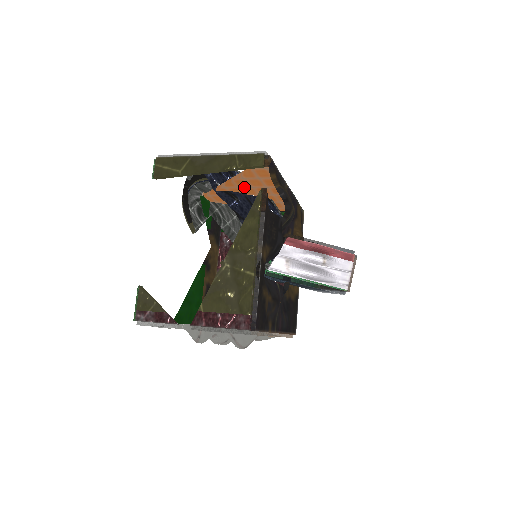
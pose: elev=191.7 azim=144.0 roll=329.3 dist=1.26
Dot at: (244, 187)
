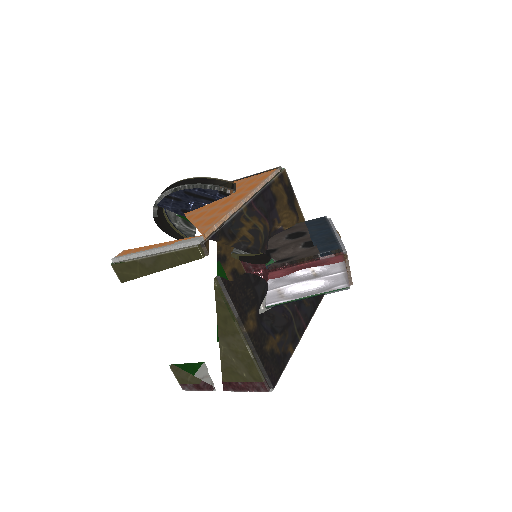
Dot at: occluded
